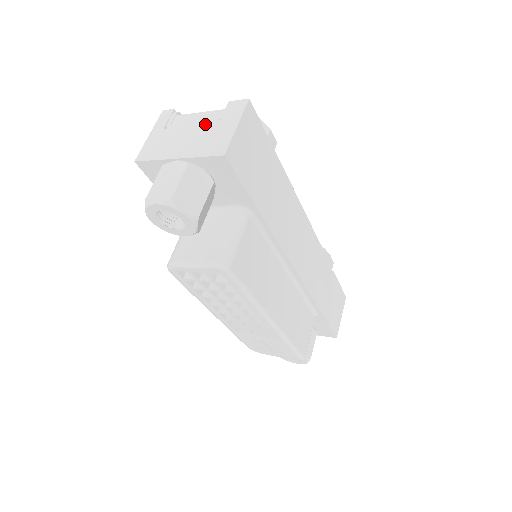
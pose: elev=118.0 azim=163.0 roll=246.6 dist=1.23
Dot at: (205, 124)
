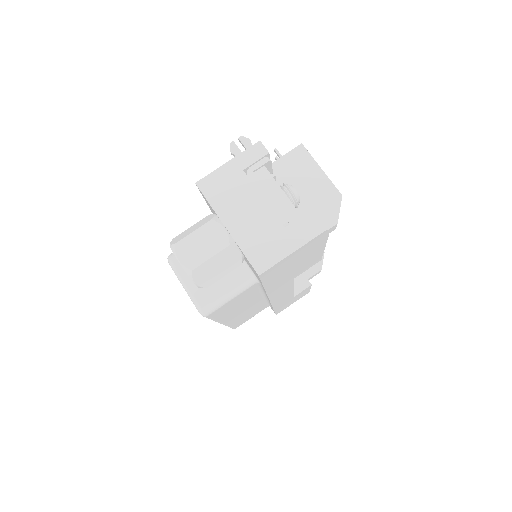
Dot at: (275, 214)
